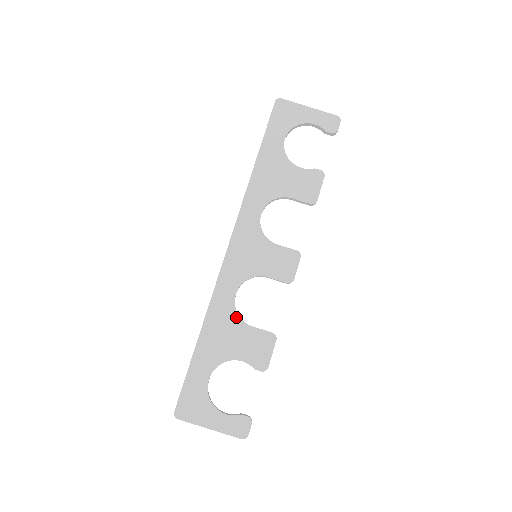
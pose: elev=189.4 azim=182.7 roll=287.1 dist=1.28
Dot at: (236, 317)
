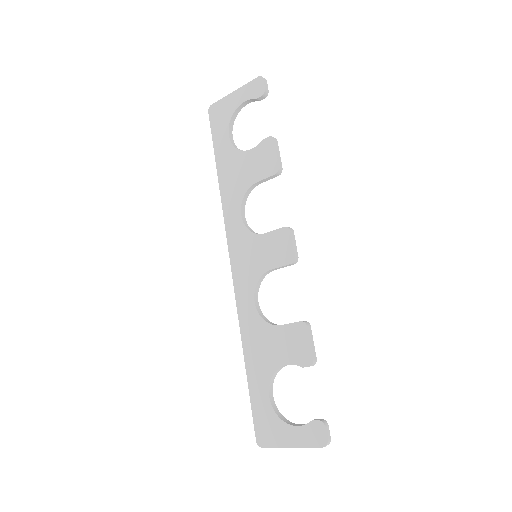
Dot at: (264, 324)
